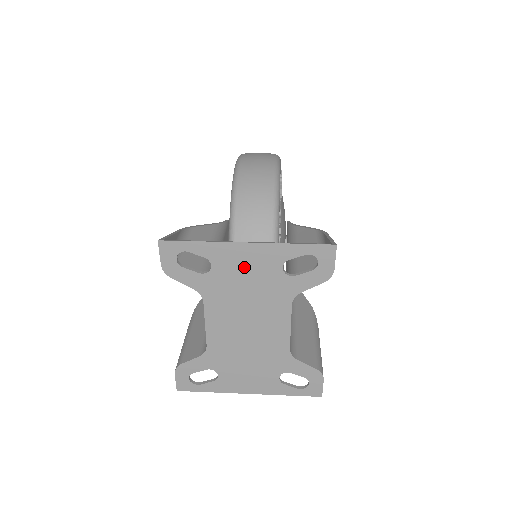
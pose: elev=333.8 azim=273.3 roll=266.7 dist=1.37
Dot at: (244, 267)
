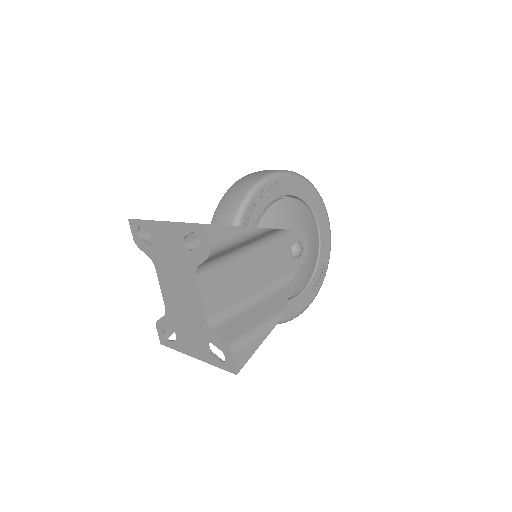
Dot at: (166, 241)
